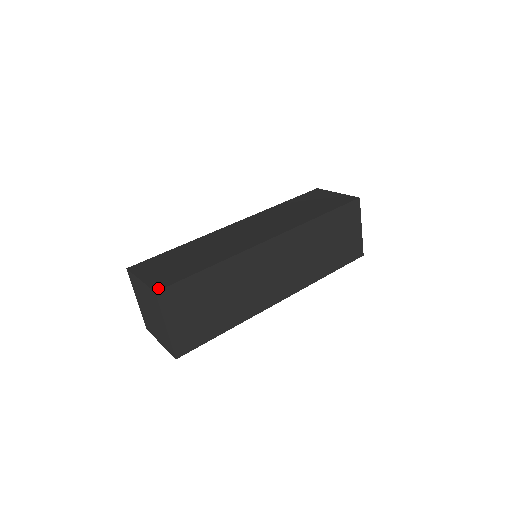
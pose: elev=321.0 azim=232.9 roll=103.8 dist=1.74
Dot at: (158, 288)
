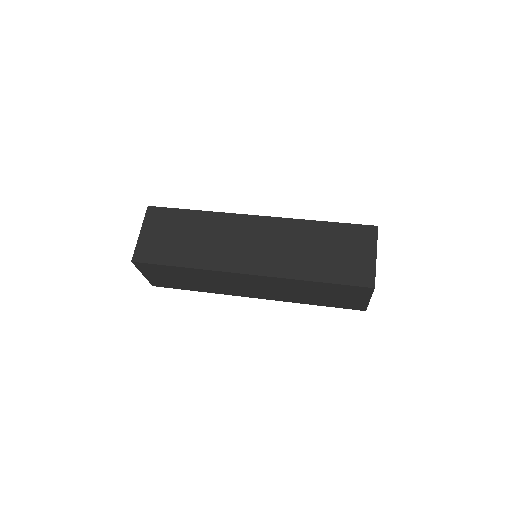
Dot at: (136, 259)
